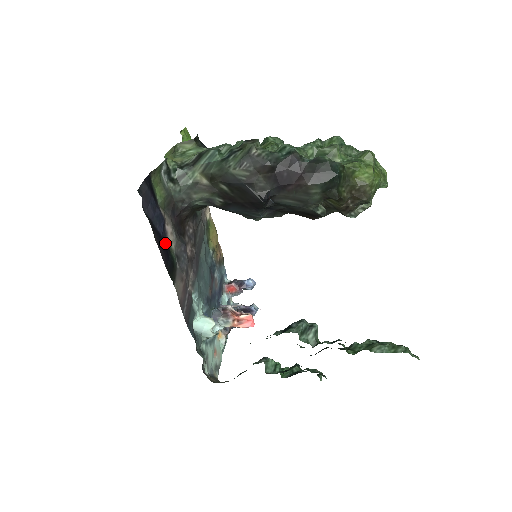
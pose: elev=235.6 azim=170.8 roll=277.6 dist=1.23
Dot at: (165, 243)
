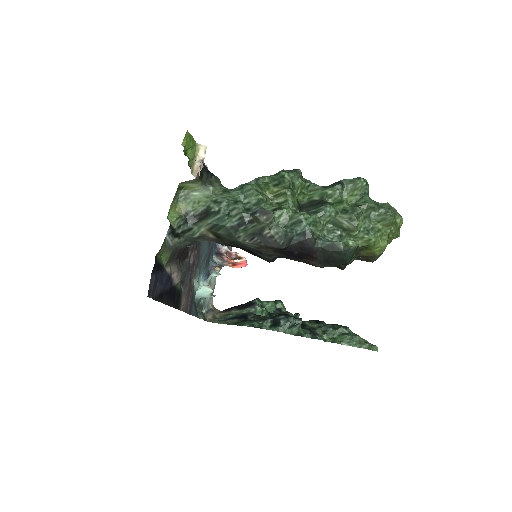
Dot at: (172, 289)
